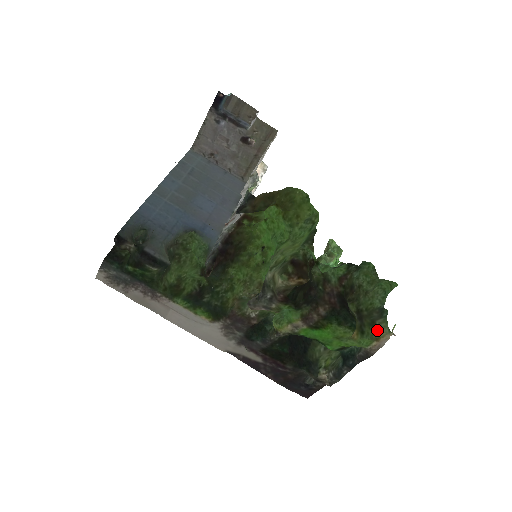
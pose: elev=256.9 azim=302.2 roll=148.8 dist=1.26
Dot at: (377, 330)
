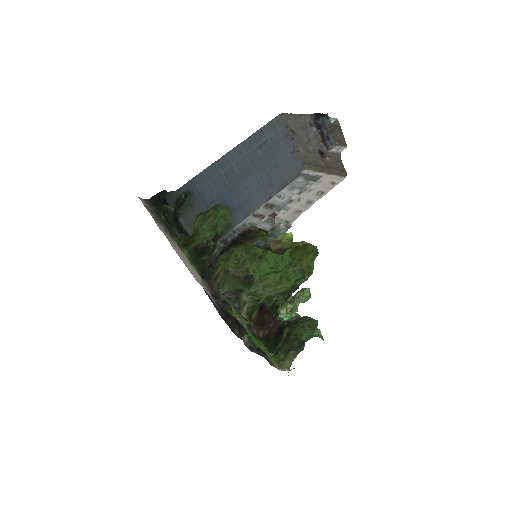
Dot at: (285, 359)
